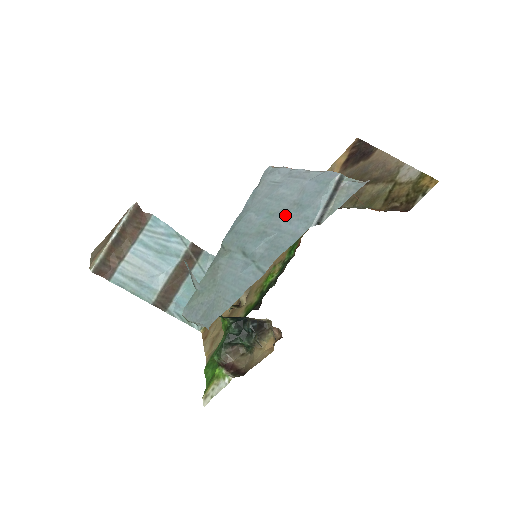
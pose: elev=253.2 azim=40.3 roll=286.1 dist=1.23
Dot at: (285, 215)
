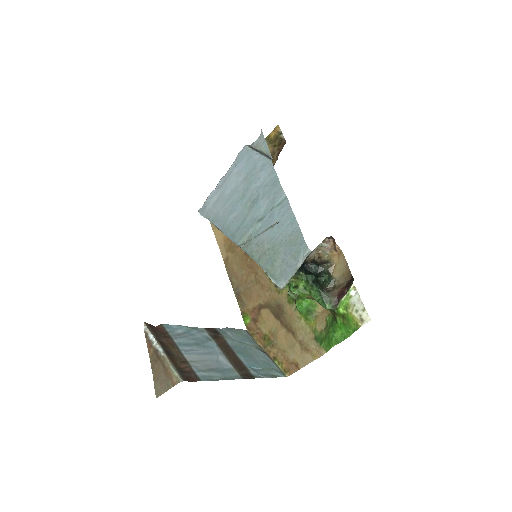
Dot at: (250, 184)
